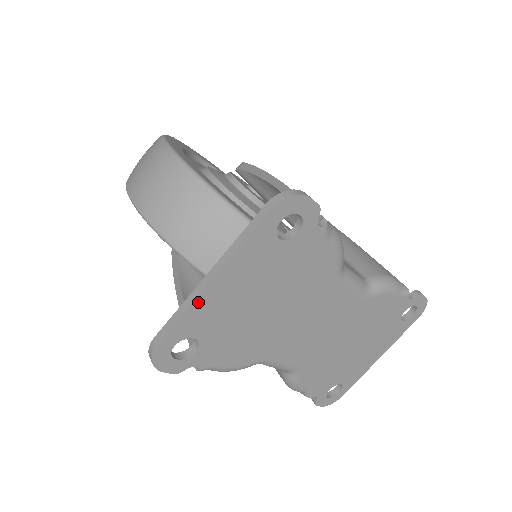
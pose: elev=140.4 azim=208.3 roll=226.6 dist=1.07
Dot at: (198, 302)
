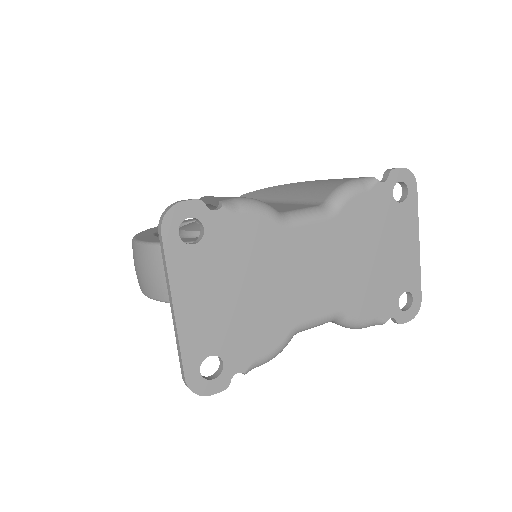
Dot at: (181, 331)
